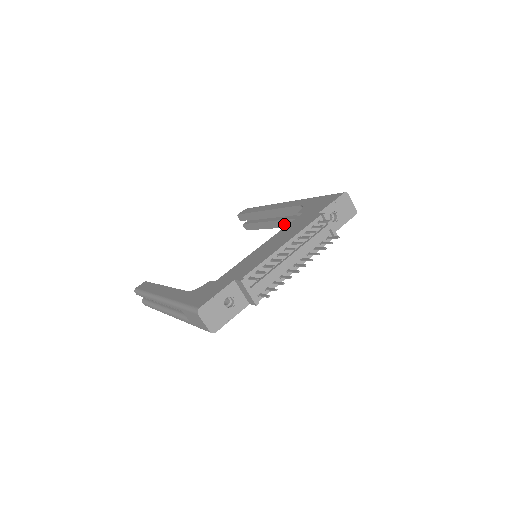
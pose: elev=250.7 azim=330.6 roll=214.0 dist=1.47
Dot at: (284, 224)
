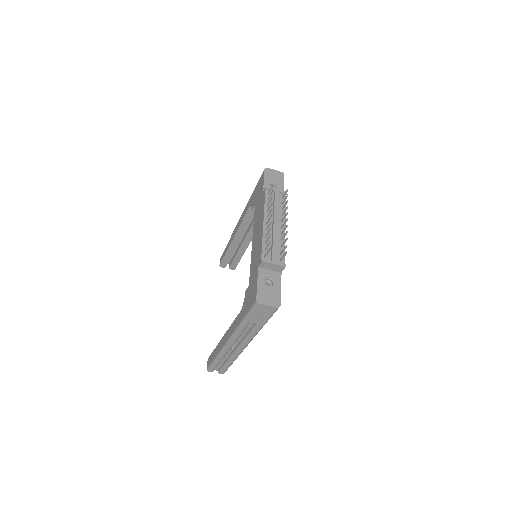
Dot at: (252, 233)
